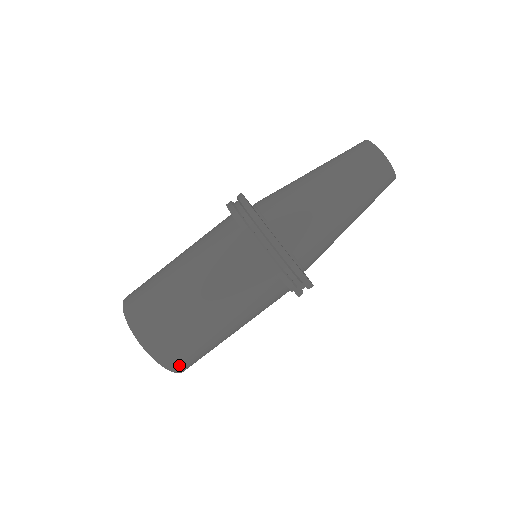
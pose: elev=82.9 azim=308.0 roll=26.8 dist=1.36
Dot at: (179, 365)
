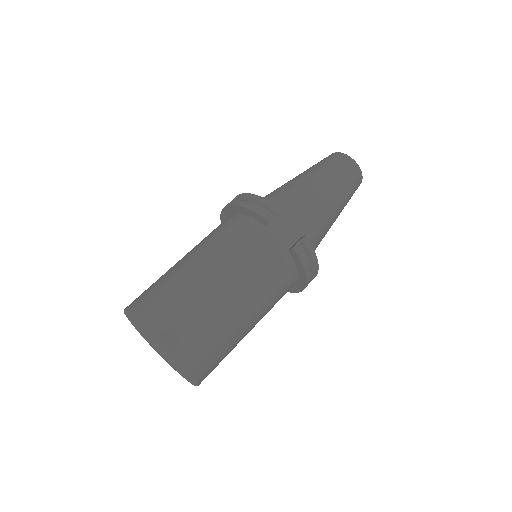
Dot at: (163, 325)
